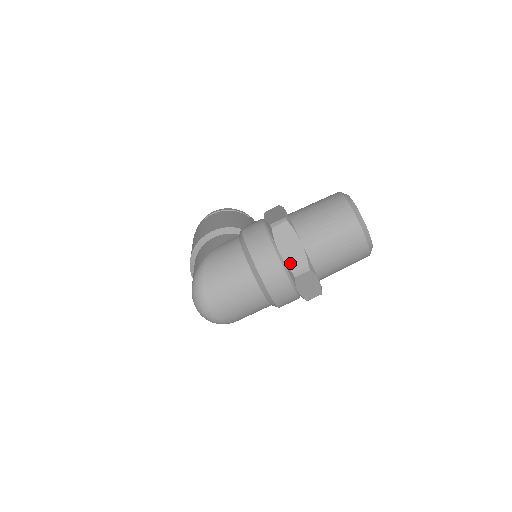
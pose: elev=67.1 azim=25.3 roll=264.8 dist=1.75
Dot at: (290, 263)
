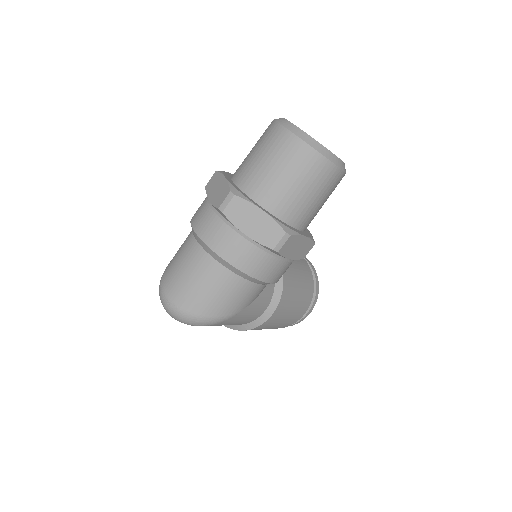
Dot at: (216, 202)
